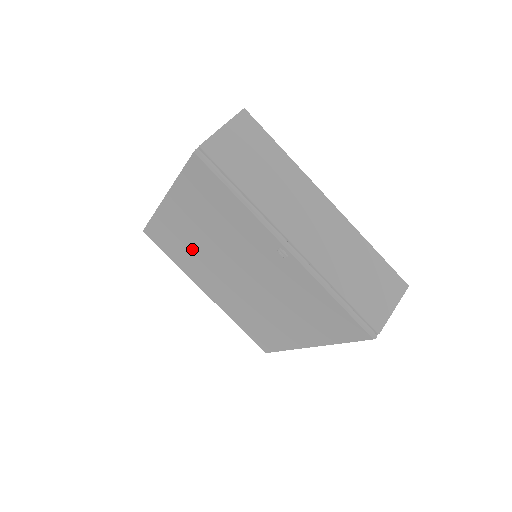
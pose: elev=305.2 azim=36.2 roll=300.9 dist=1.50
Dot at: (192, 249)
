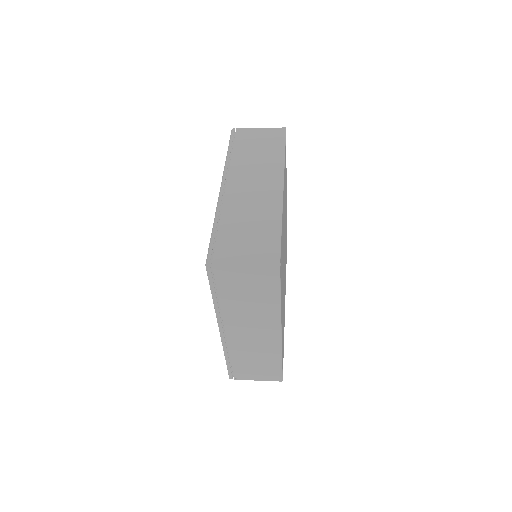
Dot at: occluded
